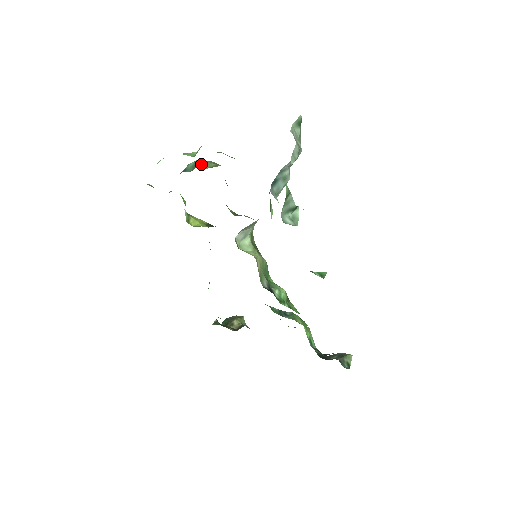
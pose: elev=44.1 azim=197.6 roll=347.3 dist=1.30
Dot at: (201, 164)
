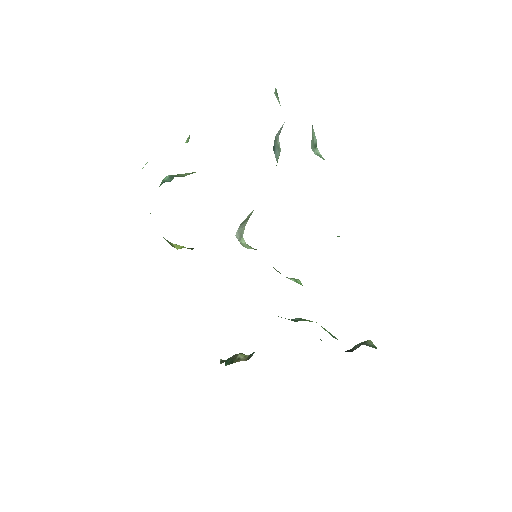
Dot at: (176, 175)
